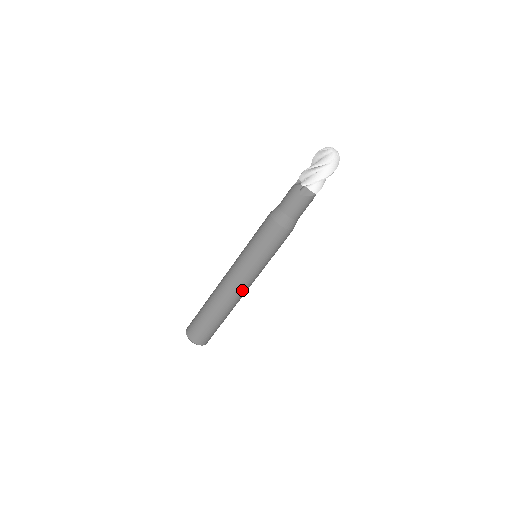
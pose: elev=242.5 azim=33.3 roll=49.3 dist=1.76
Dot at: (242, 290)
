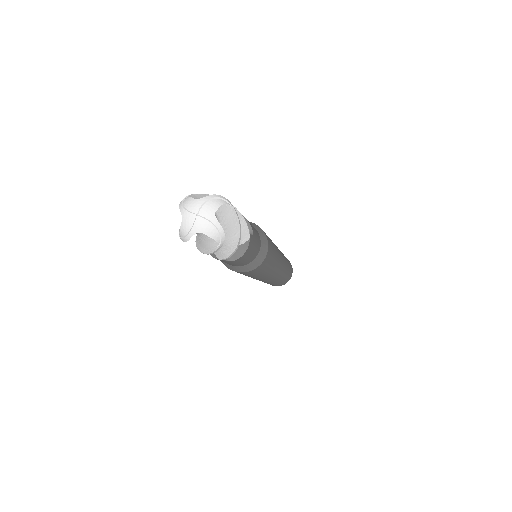
Dot at: occluded
